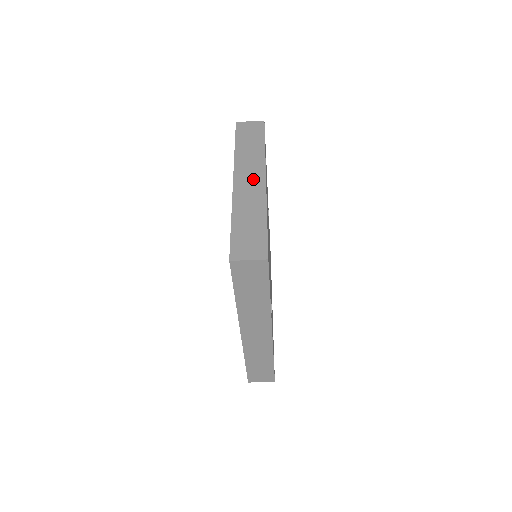
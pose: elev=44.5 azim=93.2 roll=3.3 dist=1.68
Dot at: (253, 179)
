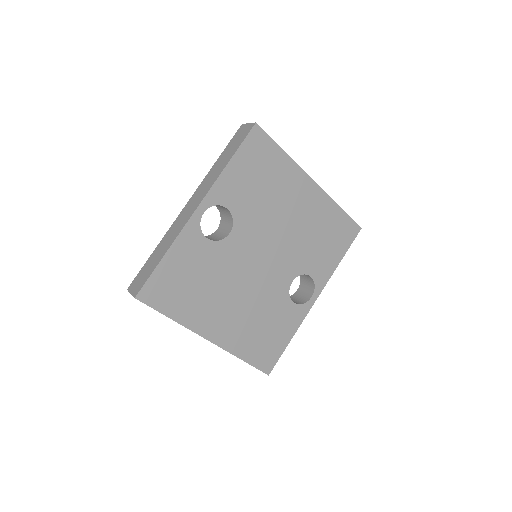
Dot at: occluded
